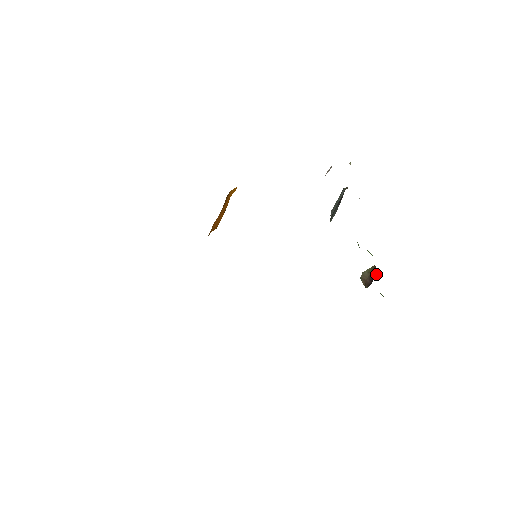
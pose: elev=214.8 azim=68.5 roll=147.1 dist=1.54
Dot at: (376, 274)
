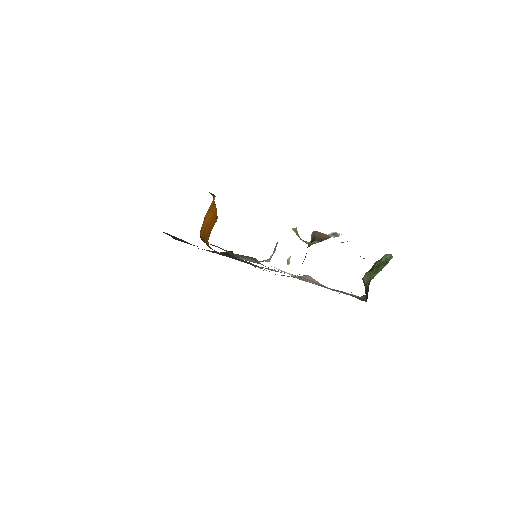
Dot at: occluded
